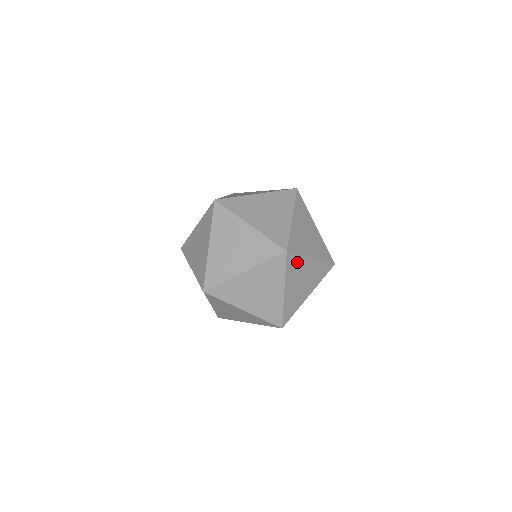
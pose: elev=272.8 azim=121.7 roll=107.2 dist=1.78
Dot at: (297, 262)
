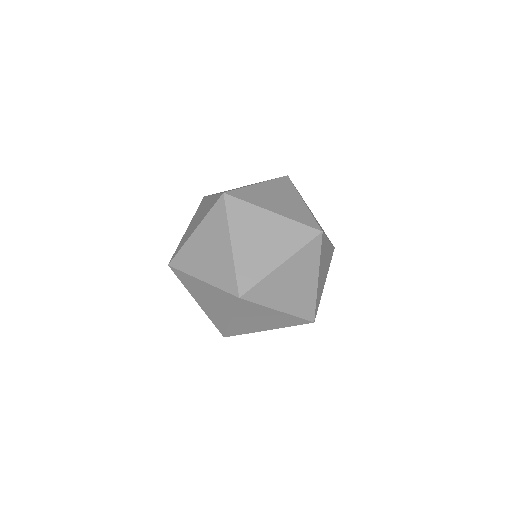
Dot at: occluded
